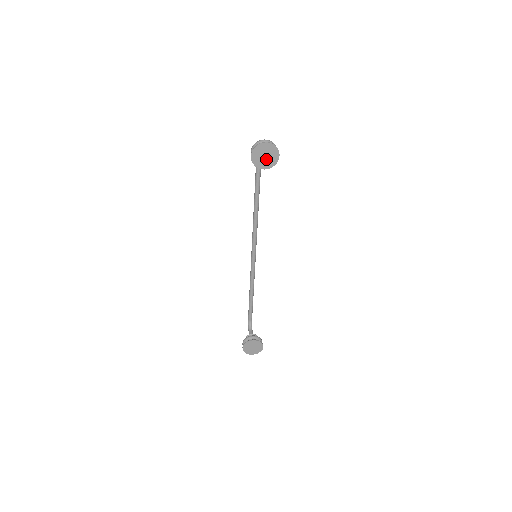
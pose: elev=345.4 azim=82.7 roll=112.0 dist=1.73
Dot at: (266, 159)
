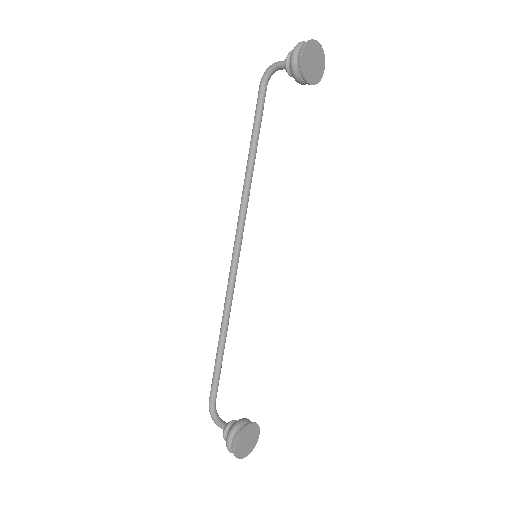
Dot at: (313, 68)
